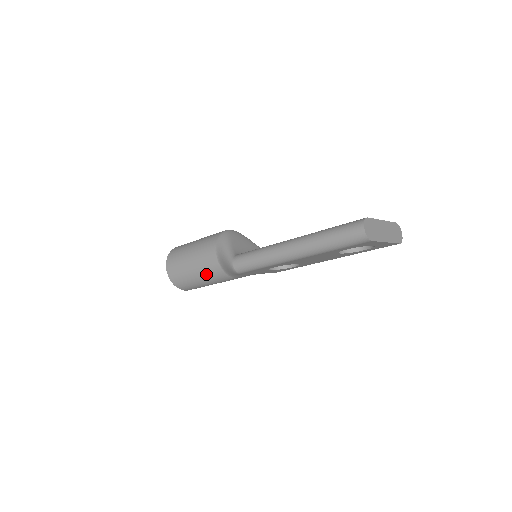
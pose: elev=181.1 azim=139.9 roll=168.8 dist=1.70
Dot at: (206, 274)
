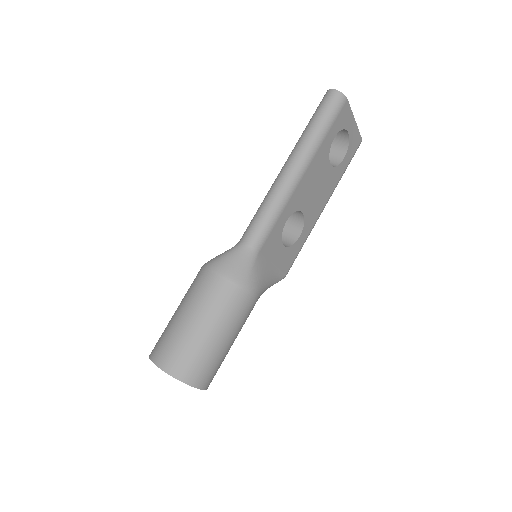
Dot at: (217, 313)
